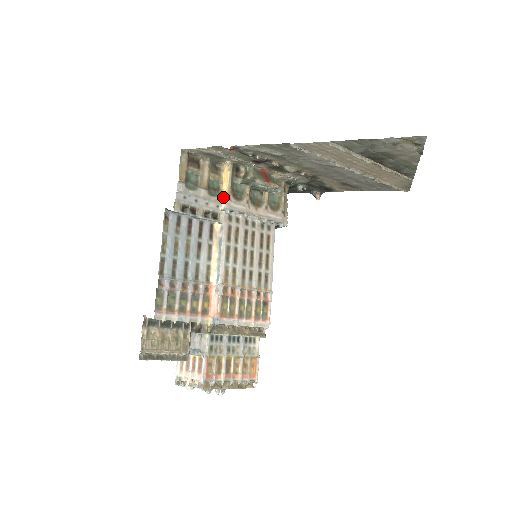
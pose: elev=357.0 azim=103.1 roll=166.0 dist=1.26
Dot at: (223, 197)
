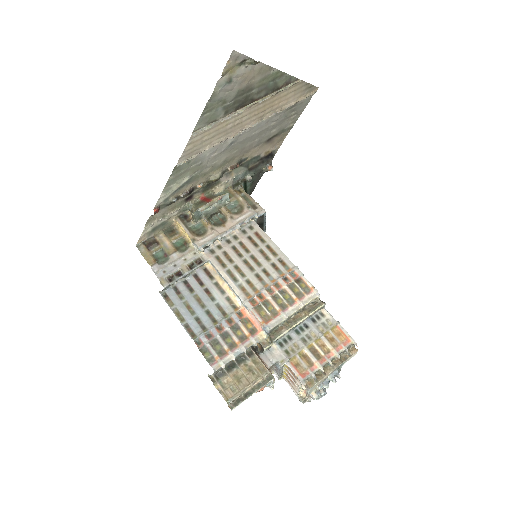
Dot at: (192, 244)
